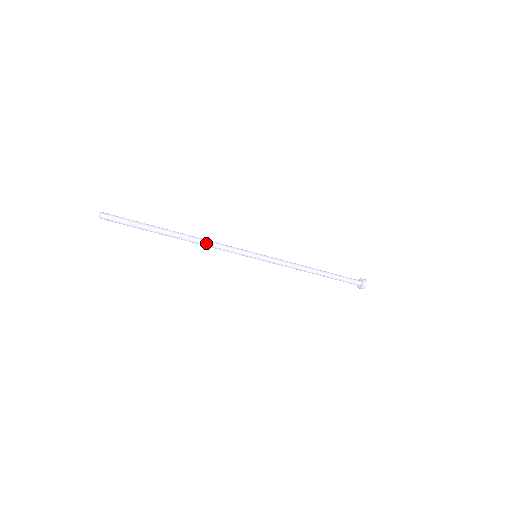
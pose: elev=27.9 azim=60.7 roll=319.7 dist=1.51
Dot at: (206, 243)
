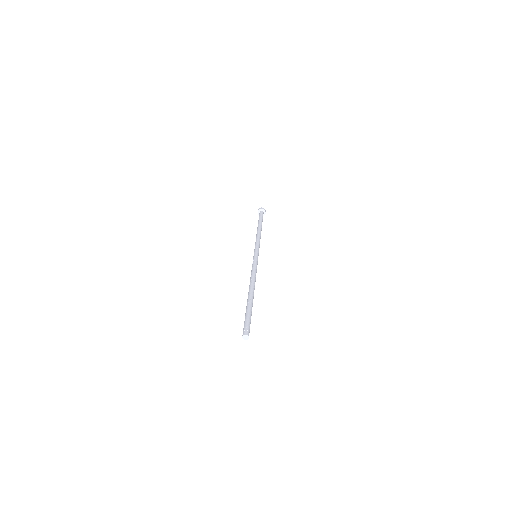
Dot at: occluded
